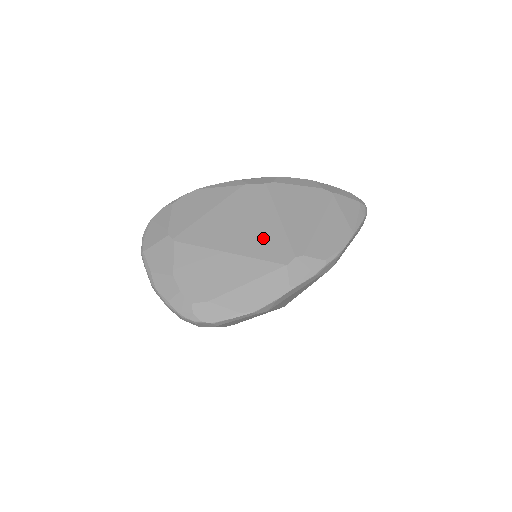
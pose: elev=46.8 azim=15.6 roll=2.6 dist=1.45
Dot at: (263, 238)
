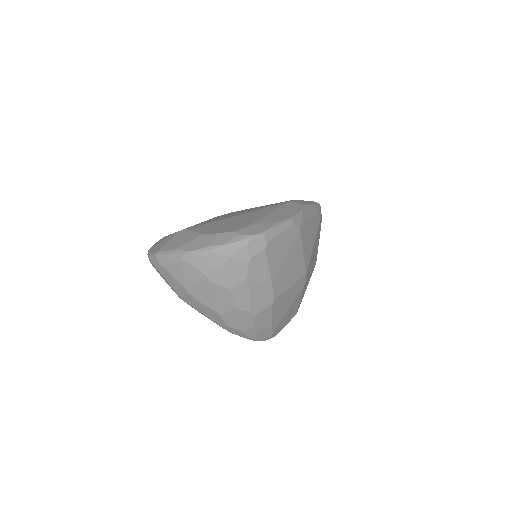
Dot at: (258, 208)
